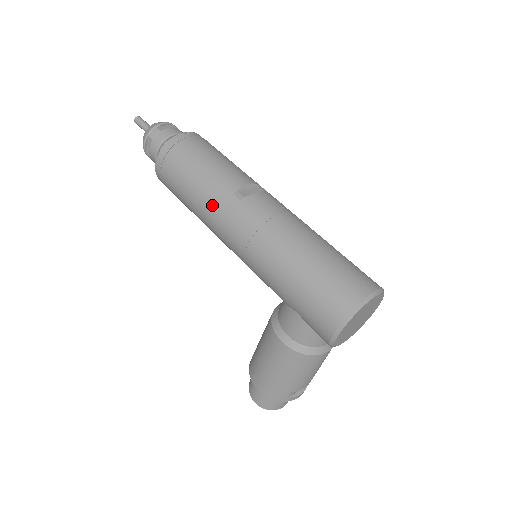
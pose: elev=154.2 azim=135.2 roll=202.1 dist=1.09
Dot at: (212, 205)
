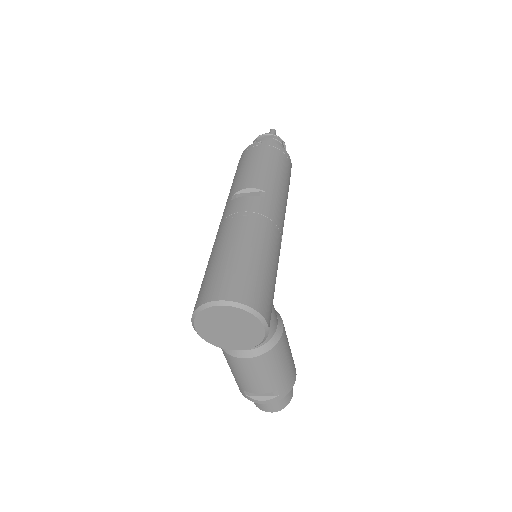
Dot at: occluded
